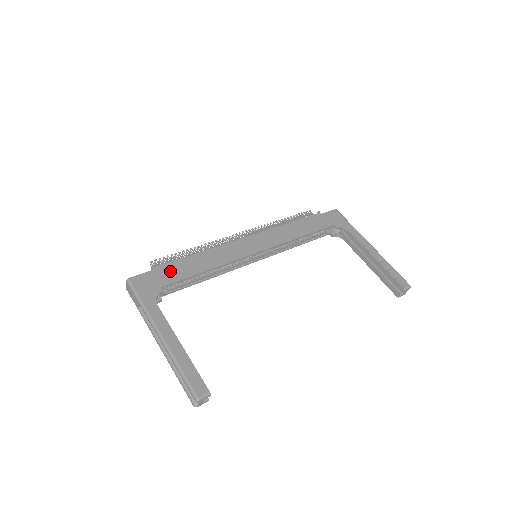
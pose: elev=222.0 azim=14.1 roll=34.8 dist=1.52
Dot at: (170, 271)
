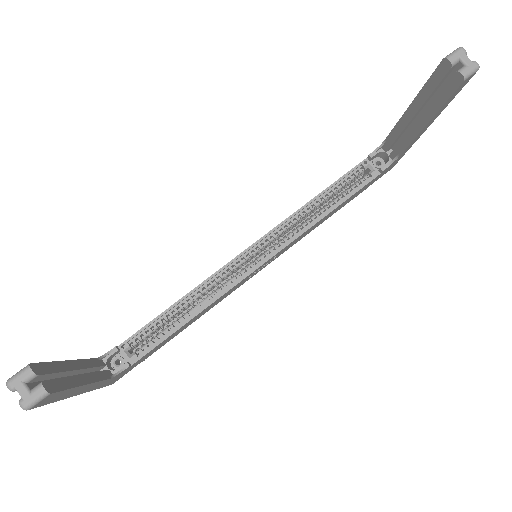
Dot at: occluded
